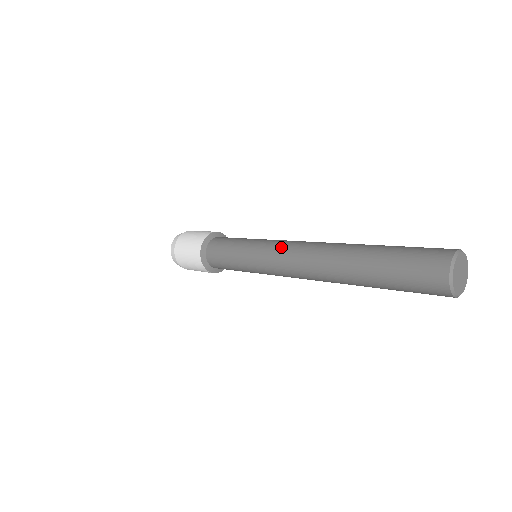
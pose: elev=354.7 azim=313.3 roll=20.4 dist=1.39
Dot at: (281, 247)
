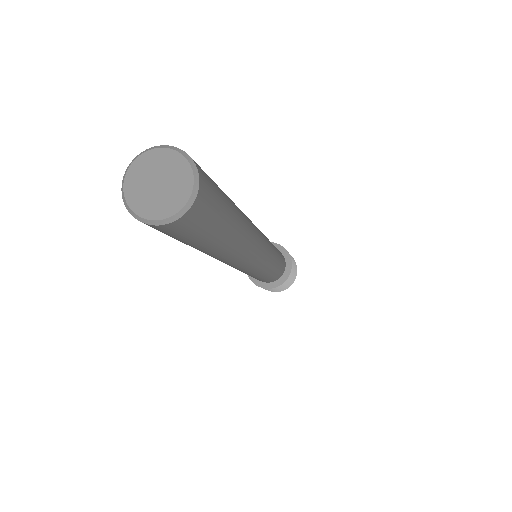
Dot at: occluded
